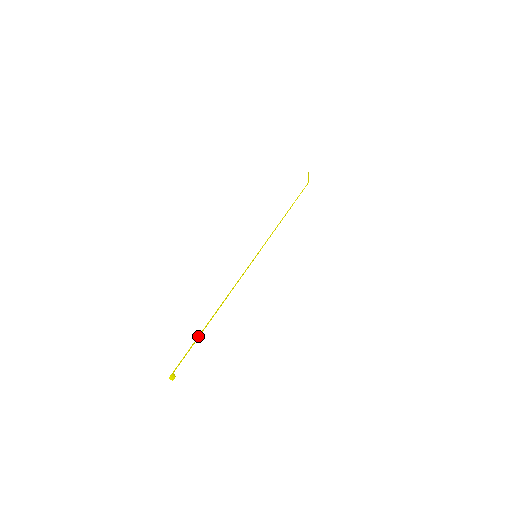
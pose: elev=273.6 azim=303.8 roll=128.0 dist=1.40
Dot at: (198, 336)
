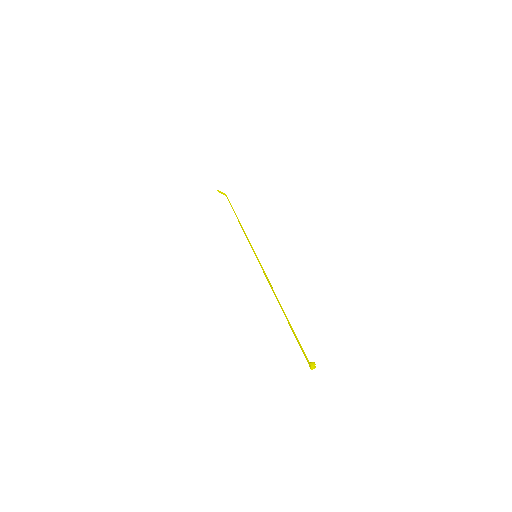
Dot at: (291, 328)
